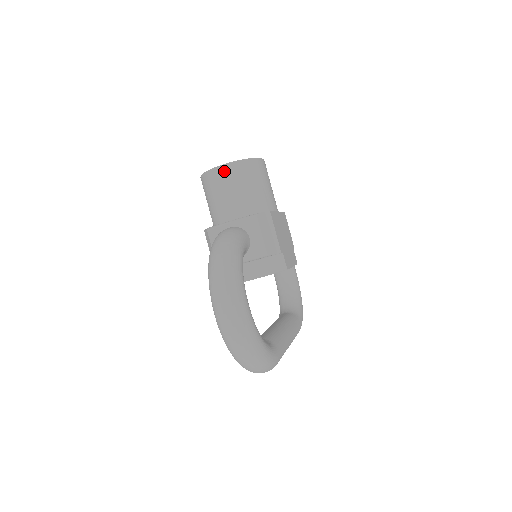
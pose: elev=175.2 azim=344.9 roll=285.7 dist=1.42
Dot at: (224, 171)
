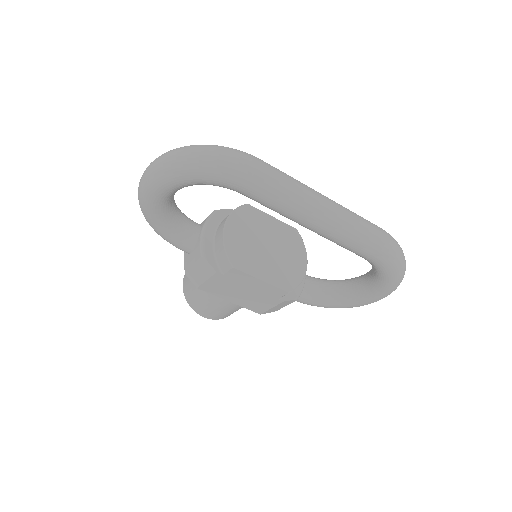
Dot at: occluded
